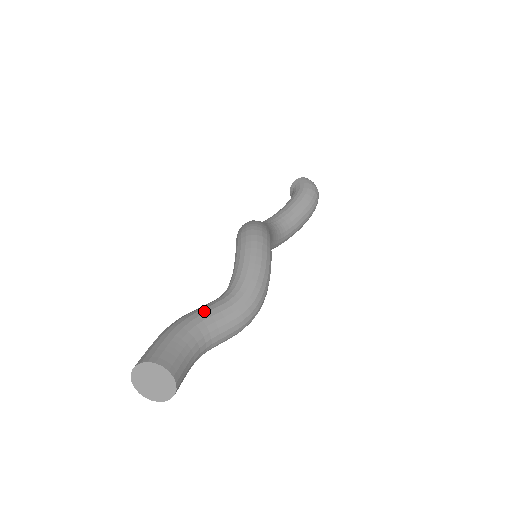
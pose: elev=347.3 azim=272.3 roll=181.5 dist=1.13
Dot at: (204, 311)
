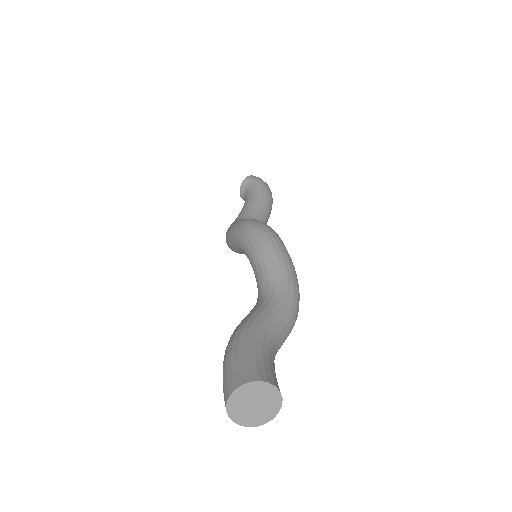
Dot at: (262, 317)
